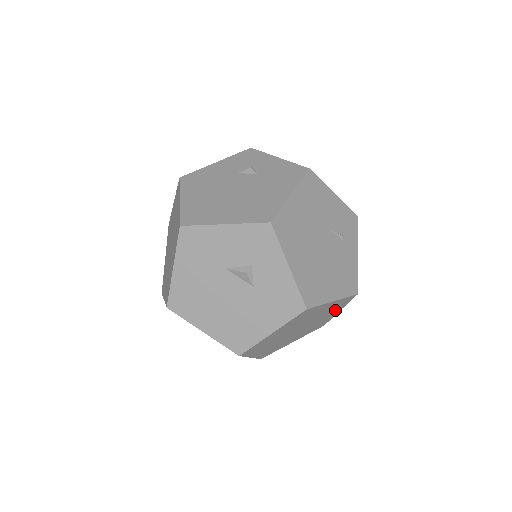
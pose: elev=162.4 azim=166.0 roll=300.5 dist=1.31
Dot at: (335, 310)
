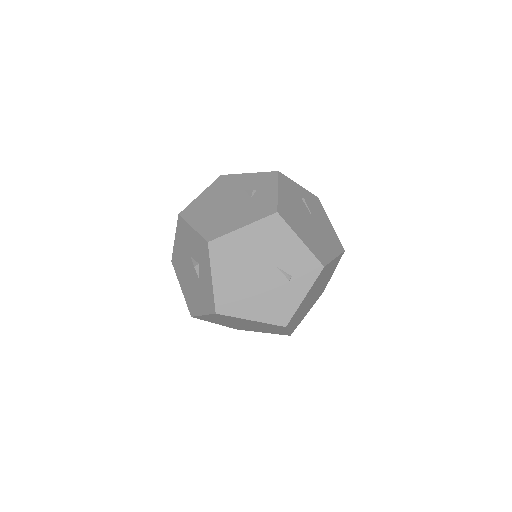
Dot at: (277, 328)
